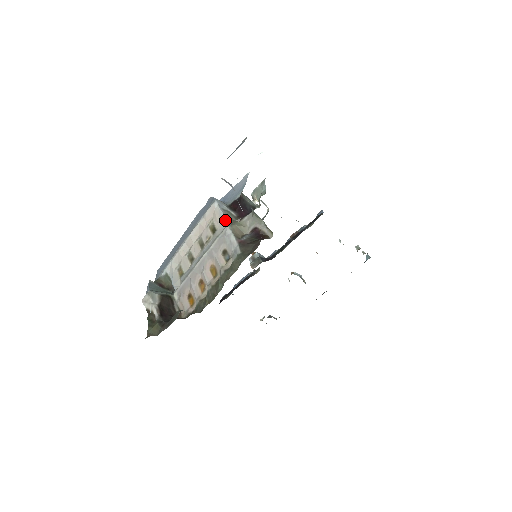
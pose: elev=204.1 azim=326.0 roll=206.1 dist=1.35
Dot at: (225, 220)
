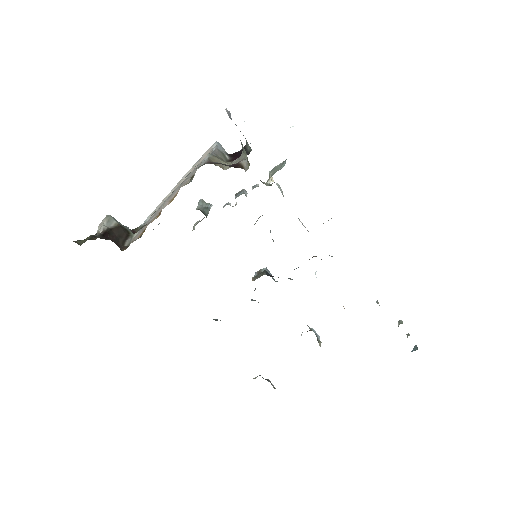
Dot at: (211, 152)
